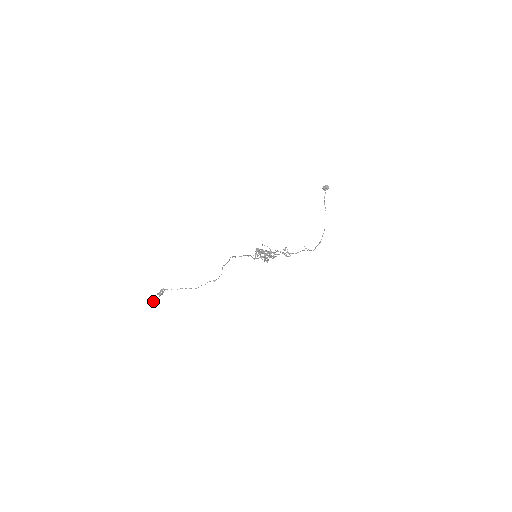
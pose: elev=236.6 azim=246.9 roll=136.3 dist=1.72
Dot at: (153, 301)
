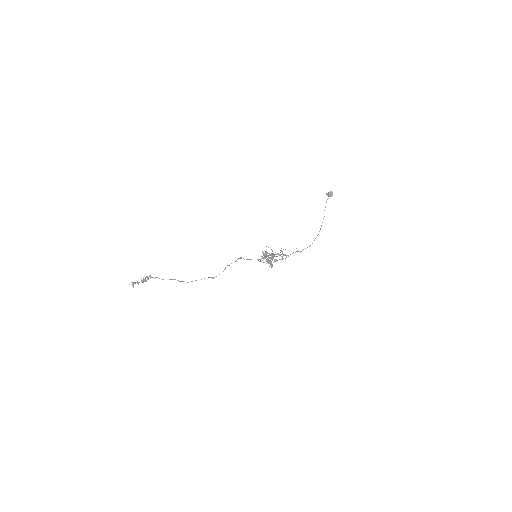
Dot at: (133, 286)
